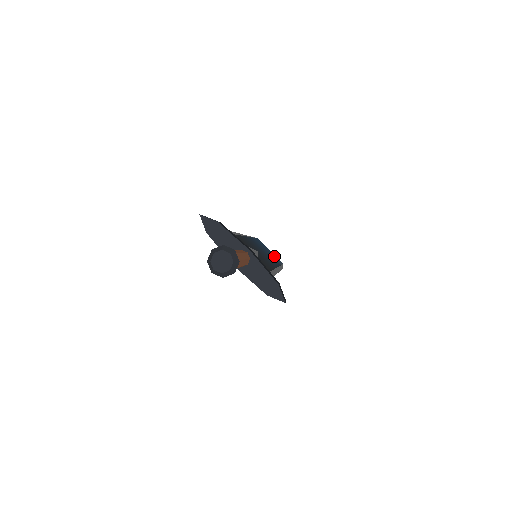
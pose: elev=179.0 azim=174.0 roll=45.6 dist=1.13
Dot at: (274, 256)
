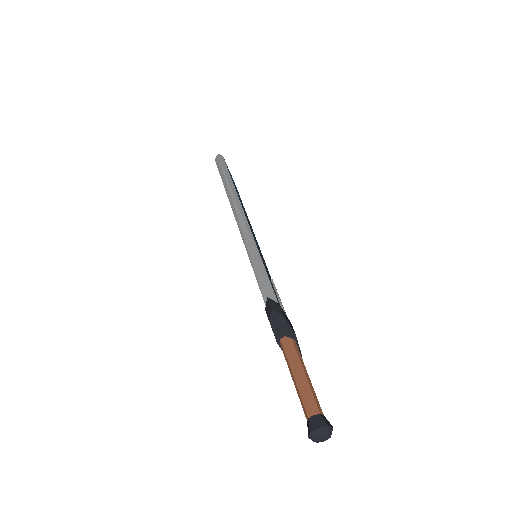
Dot at: occluded
